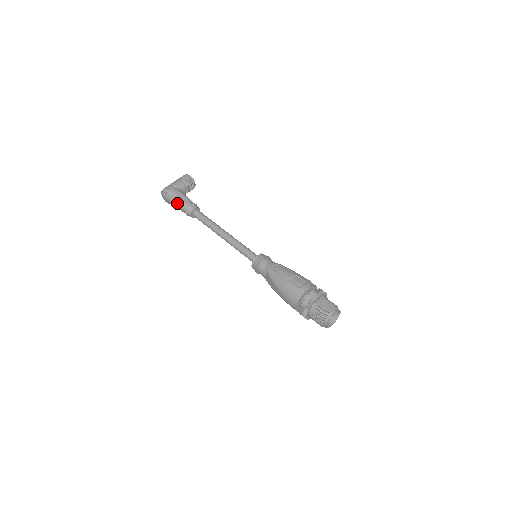
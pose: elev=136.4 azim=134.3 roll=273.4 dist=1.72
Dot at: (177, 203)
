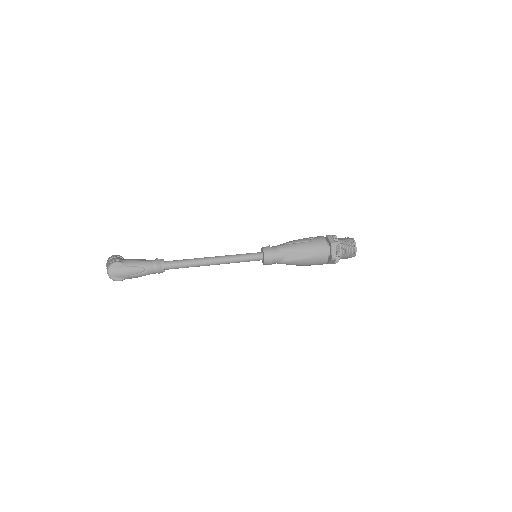
Dot at: (139, 266)
